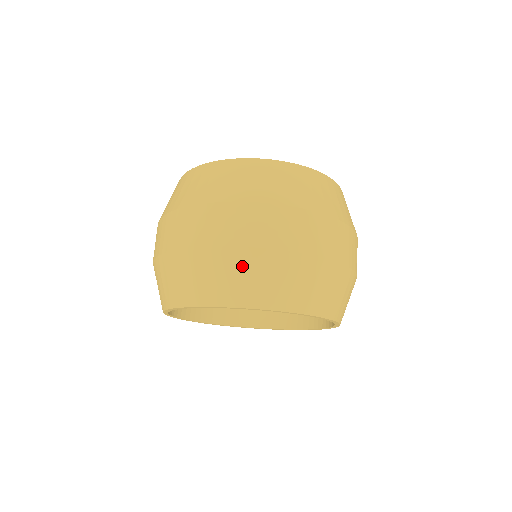
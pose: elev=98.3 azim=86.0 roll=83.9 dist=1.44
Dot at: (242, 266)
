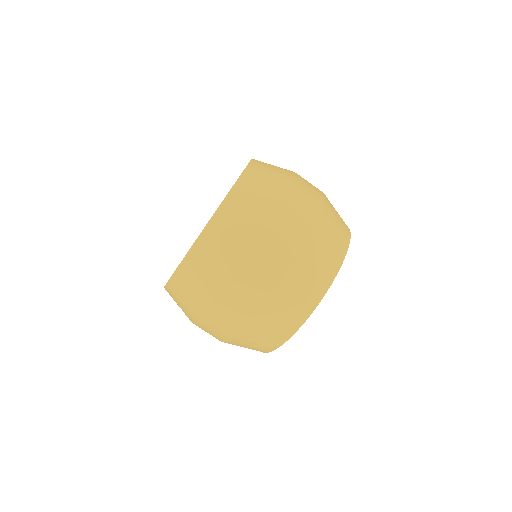
Dot at: (271, 317)
